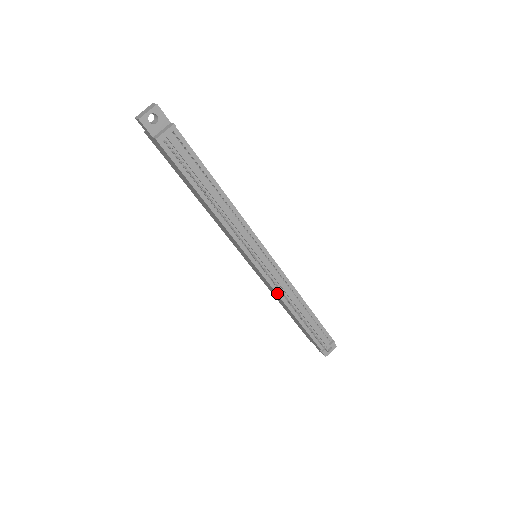
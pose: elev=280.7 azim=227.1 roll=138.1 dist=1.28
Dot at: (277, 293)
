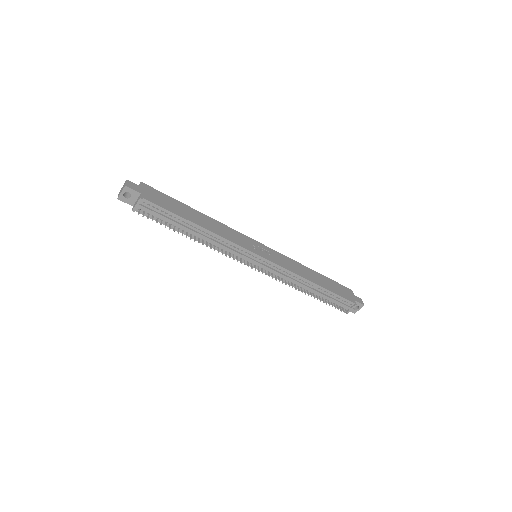
Dot at: occluded
